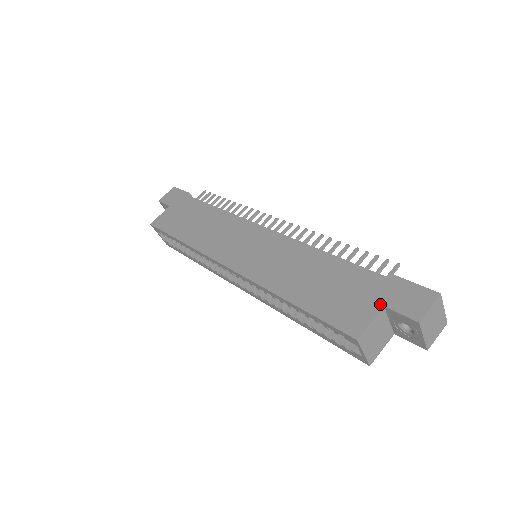
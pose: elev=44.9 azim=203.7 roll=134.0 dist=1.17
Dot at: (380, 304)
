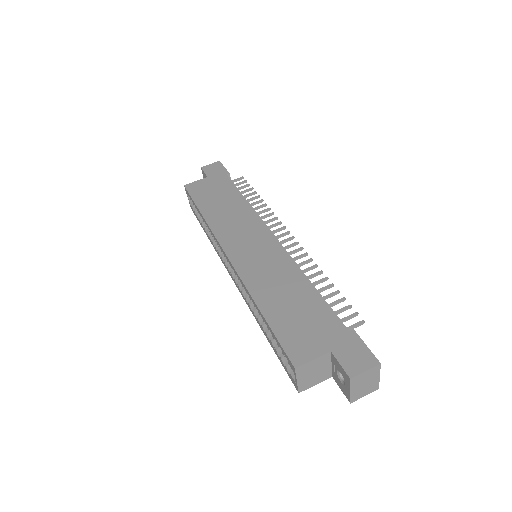
Dot at: (329, 348)
